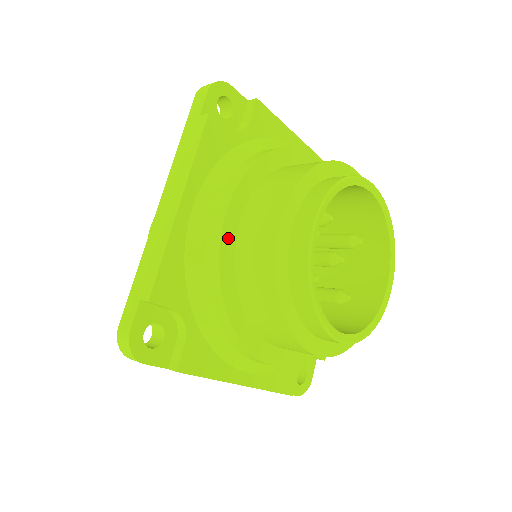
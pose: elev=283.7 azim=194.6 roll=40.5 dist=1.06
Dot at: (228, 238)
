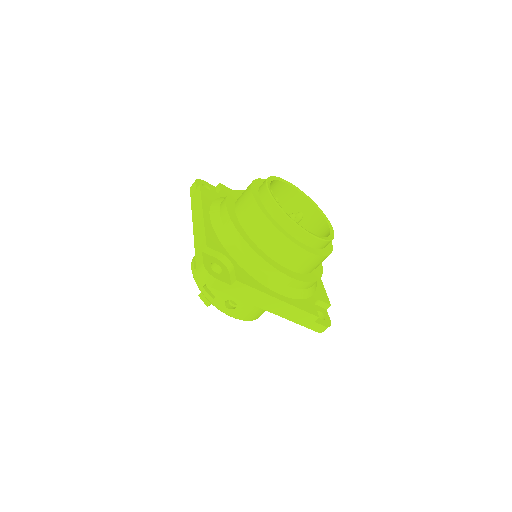
Dot at: (232, 216)
